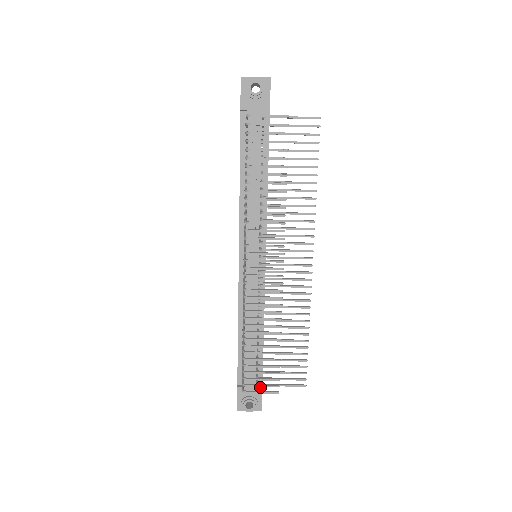
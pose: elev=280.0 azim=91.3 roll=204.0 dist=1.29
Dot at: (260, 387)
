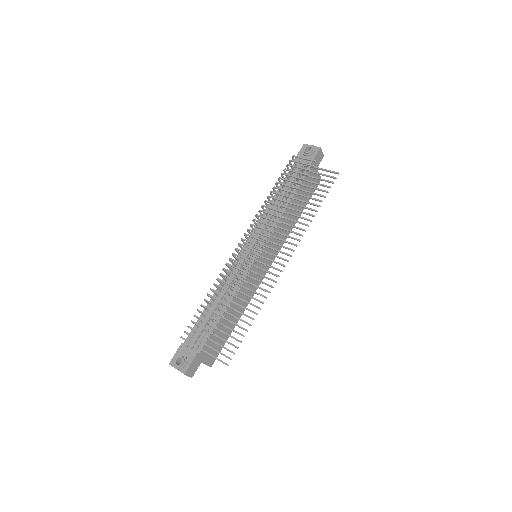
Dot at: (196, 351)
